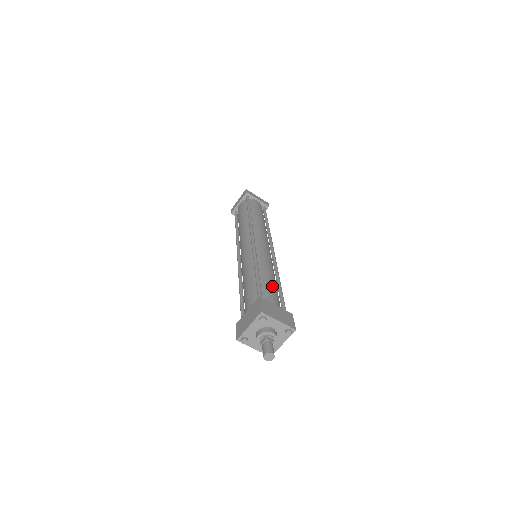
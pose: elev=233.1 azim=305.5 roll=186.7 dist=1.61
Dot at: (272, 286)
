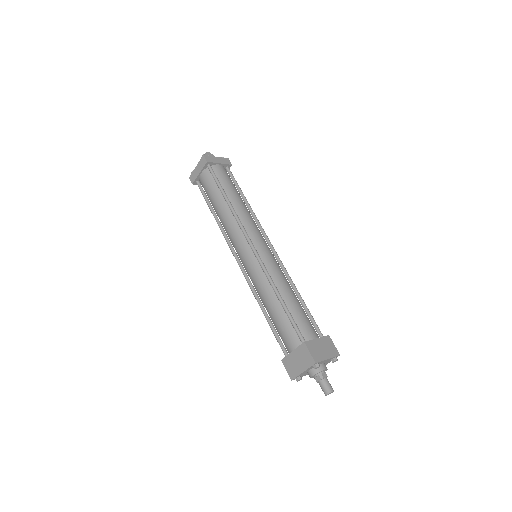
Dot at: (300, 310)
